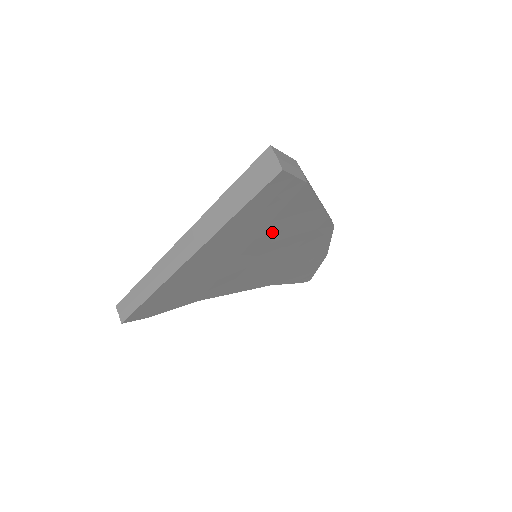
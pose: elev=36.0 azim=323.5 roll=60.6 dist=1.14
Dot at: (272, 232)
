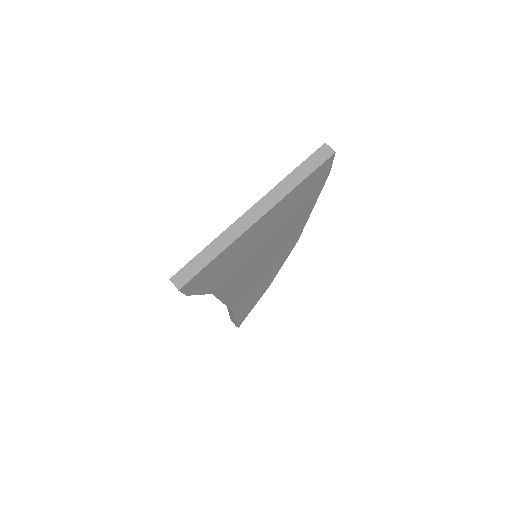
Dot at: (291, 218)
